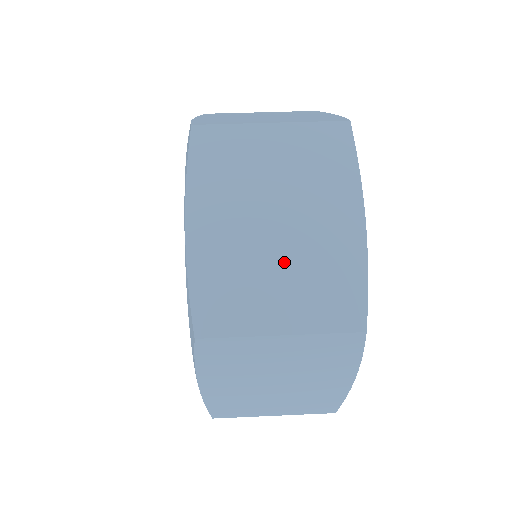
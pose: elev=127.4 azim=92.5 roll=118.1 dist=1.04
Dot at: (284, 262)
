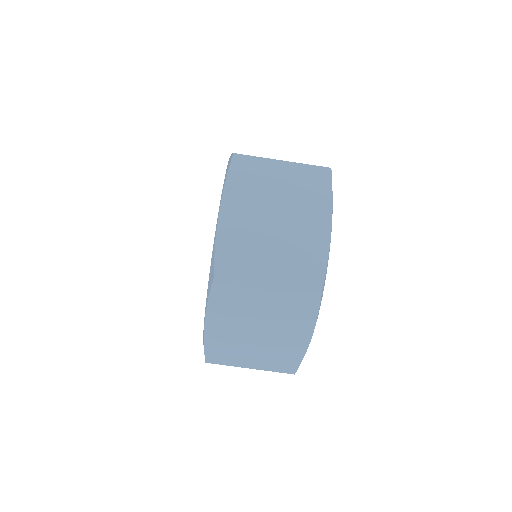
Dot at: occluded
